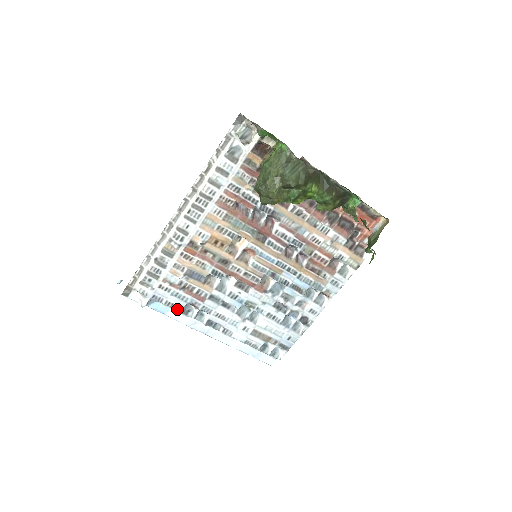
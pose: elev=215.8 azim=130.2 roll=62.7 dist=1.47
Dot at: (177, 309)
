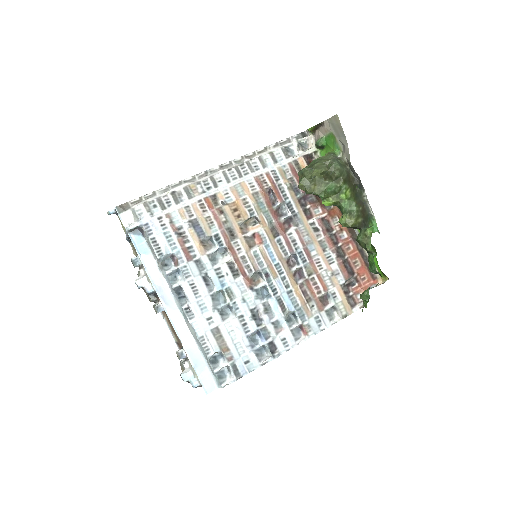
Dot at: (159, 252)
